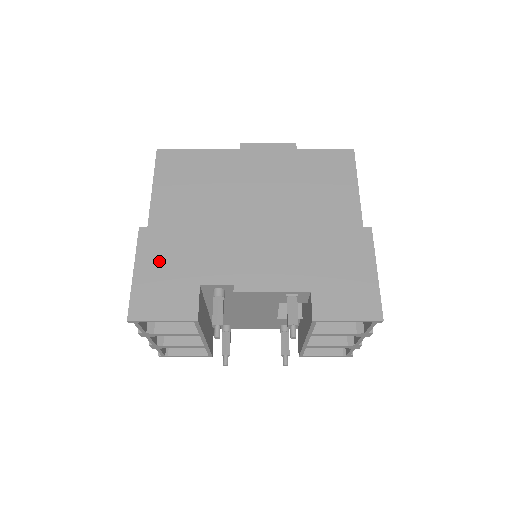
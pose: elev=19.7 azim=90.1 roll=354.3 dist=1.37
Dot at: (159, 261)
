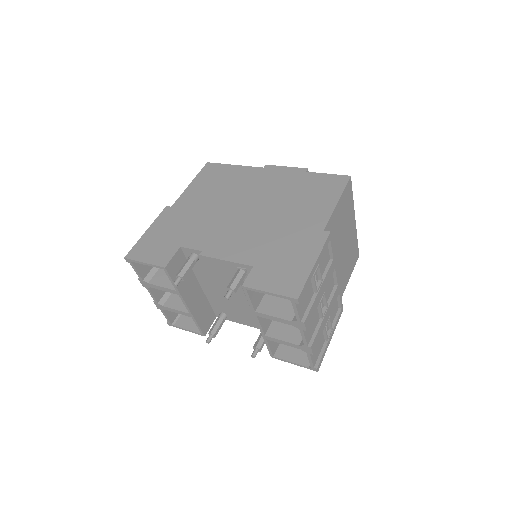
Dot at: (165, 227)
